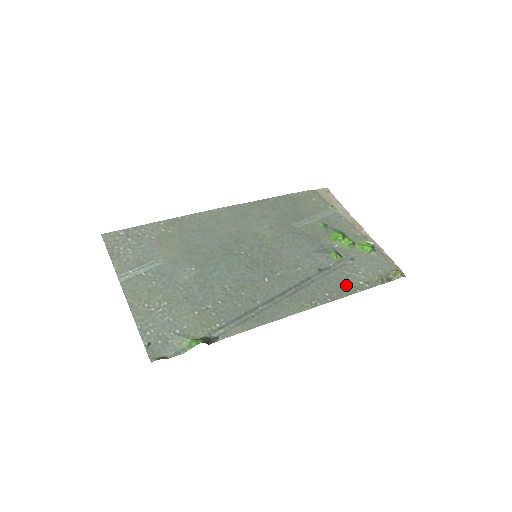
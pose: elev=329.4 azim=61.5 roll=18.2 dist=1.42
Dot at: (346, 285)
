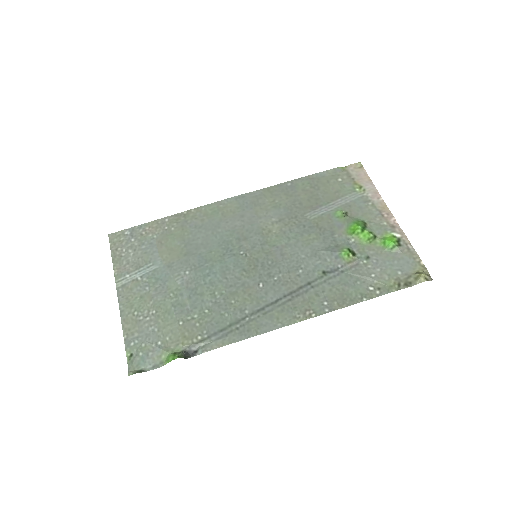
Dot at: (351, 292)
